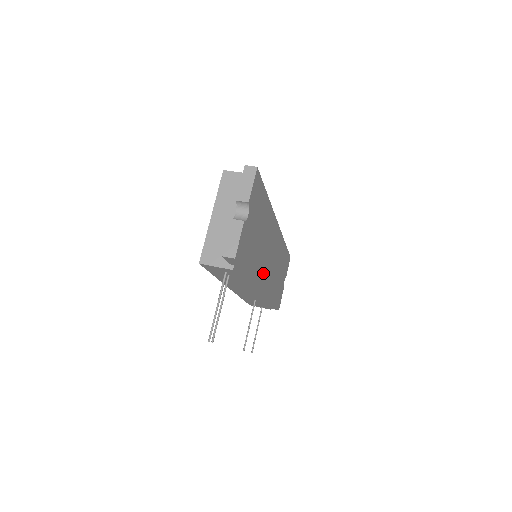
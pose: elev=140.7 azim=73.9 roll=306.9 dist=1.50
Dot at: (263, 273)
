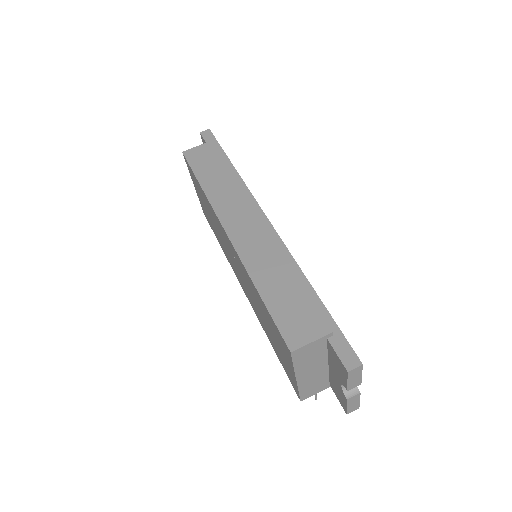
Dot at: occluded
